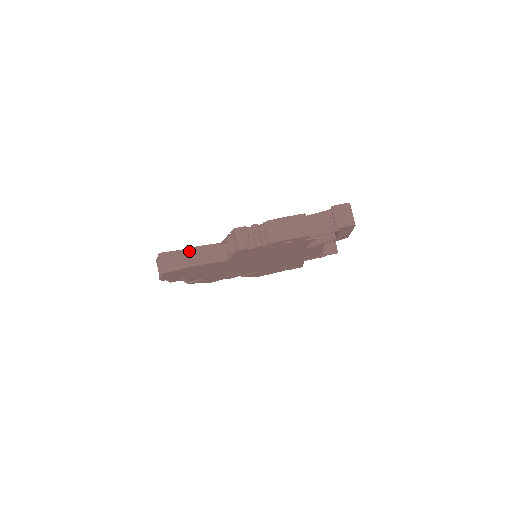
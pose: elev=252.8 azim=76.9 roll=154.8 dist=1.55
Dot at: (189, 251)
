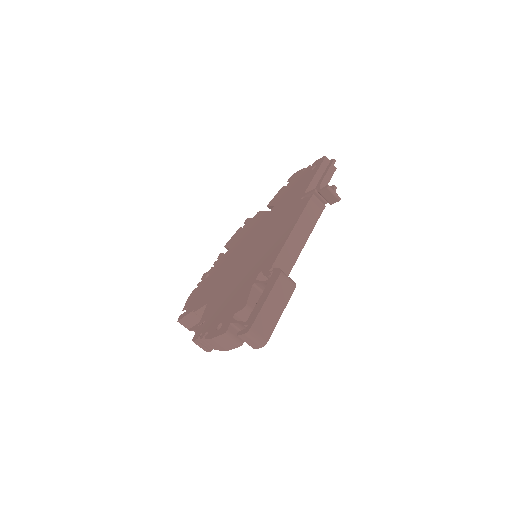
Dot at: (193, 313)
